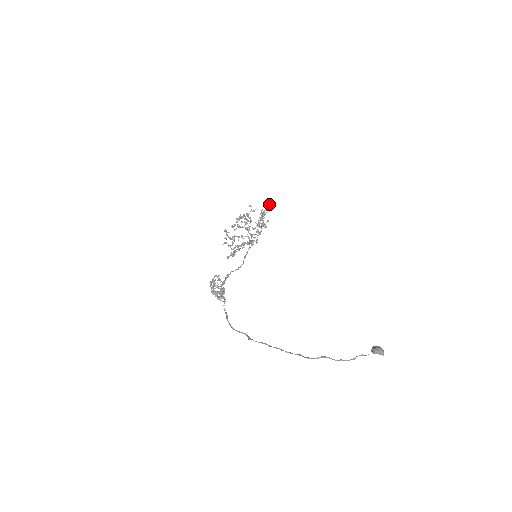
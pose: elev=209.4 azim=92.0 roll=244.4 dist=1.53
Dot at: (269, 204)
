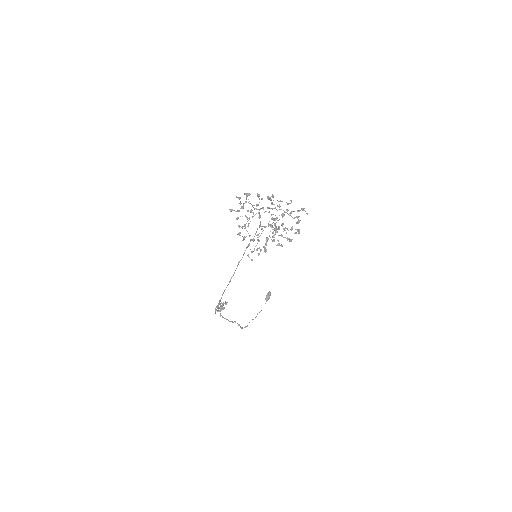
Dot at: occluded
